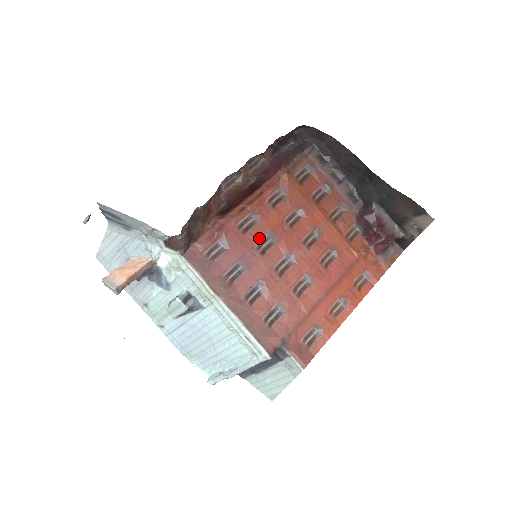
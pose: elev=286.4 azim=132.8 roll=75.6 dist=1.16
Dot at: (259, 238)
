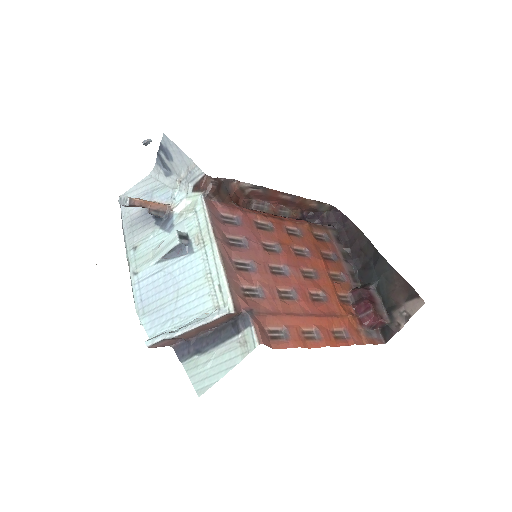
Dot at: (267, 239)
